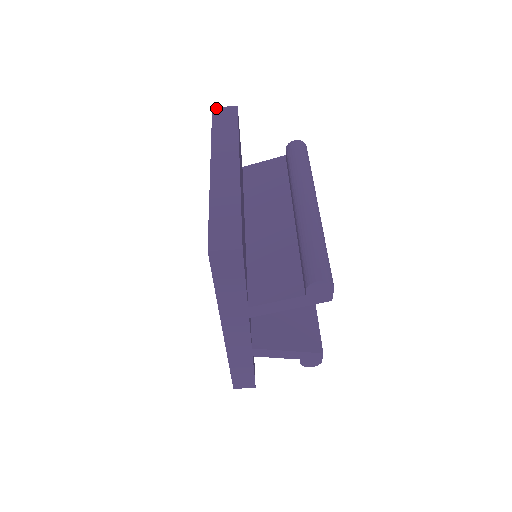
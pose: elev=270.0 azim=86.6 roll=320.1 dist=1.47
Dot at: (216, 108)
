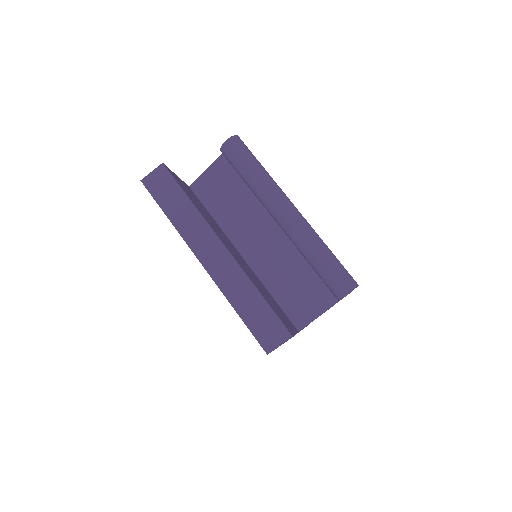
Dot at: (145, 179)
